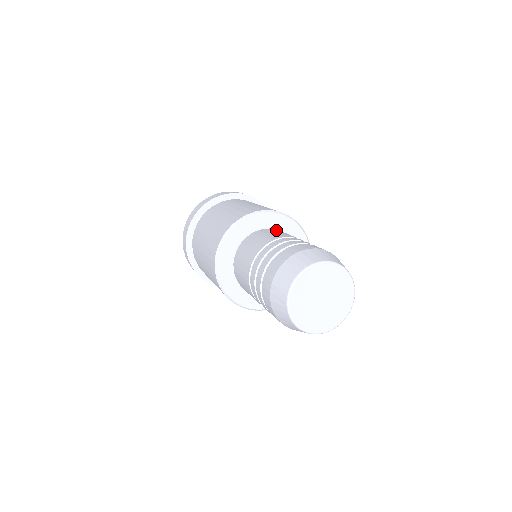
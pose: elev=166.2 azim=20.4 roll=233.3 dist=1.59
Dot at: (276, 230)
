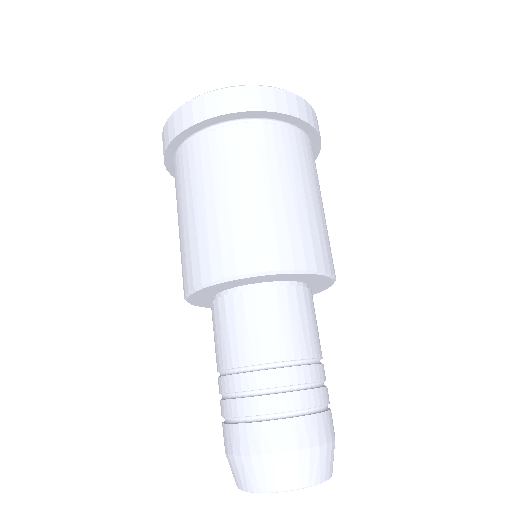
Dot at: (268, 305)
